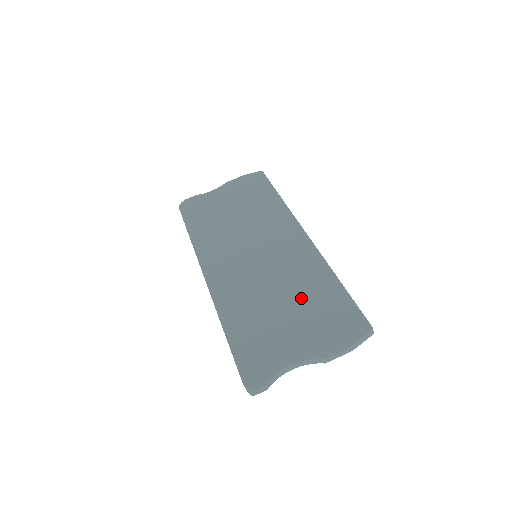
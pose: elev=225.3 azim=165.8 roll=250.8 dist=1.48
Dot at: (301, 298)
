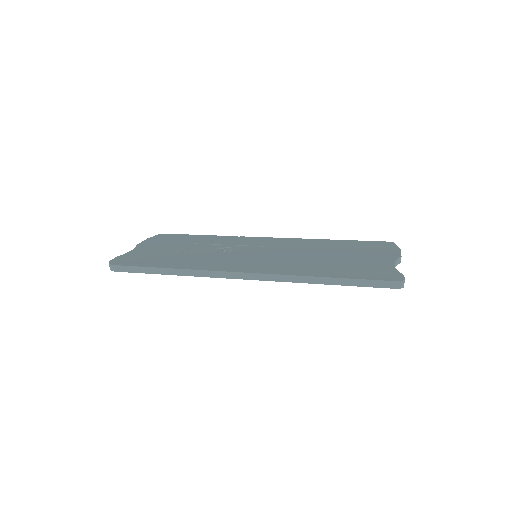
Dot at: (334, 250)
